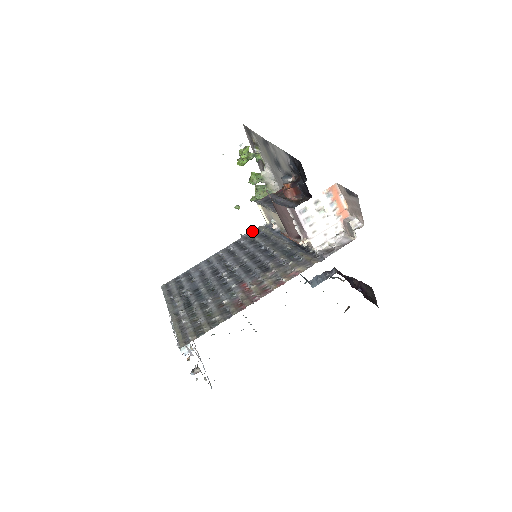
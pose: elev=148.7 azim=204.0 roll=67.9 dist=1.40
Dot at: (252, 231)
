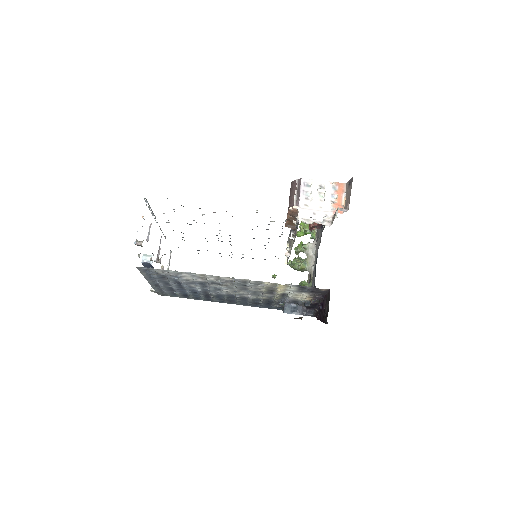
Dot at: occluded
